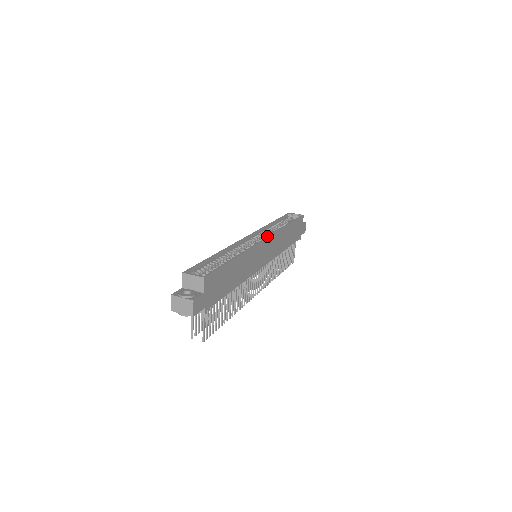
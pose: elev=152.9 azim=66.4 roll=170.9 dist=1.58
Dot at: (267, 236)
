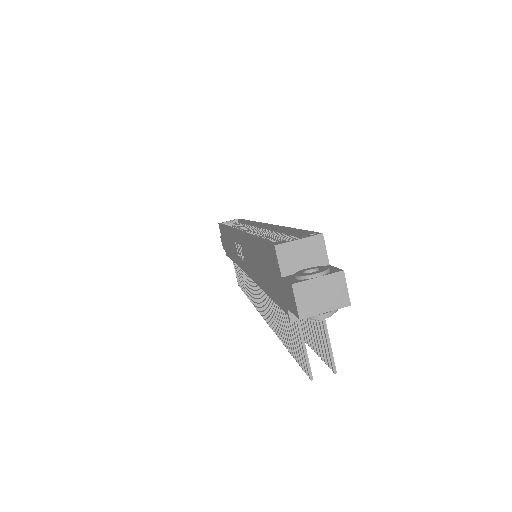
Dot at: (258, 223)
